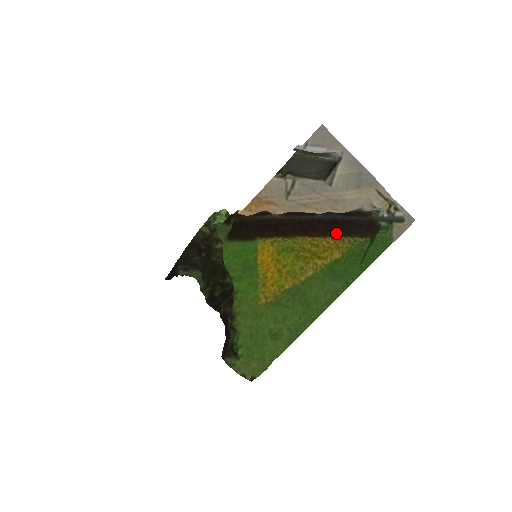
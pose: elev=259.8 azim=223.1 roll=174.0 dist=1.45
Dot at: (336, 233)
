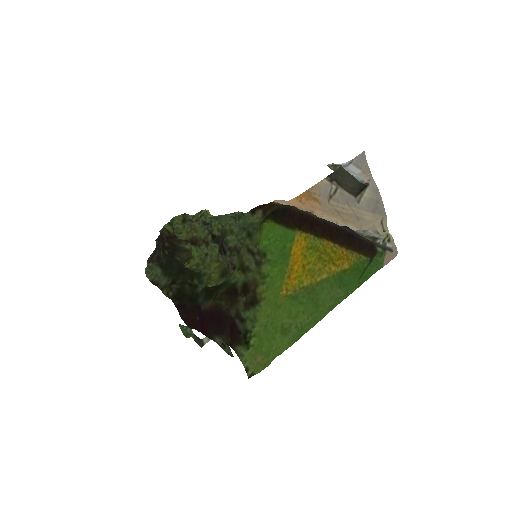
Dot at: (350, 246)
